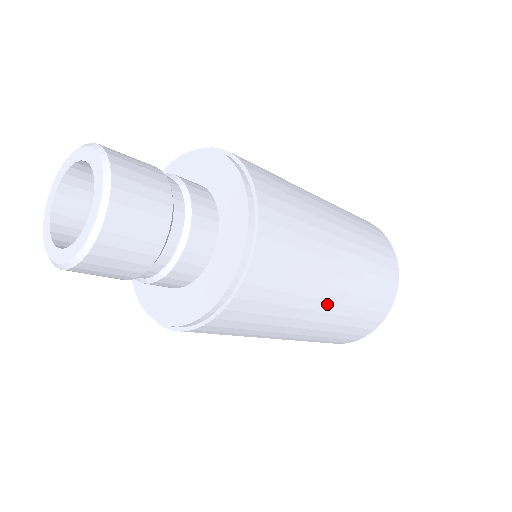
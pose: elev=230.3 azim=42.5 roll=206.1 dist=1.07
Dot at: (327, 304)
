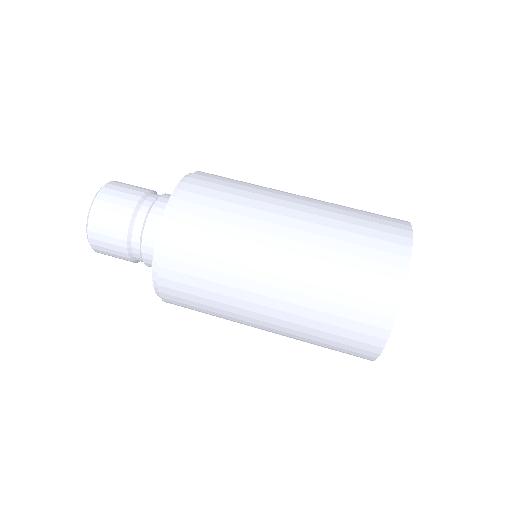
Dot at: (282, 241)
